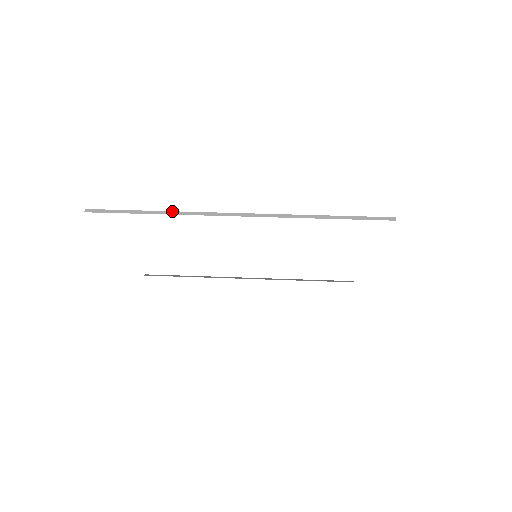
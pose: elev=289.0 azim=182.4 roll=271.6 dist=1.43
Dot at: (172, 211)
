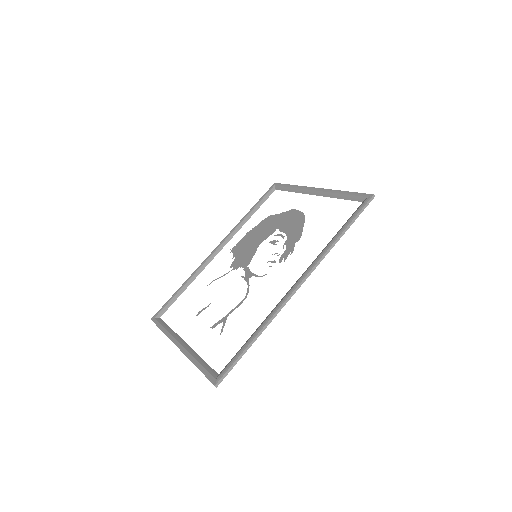
Dot at: (264, 326)
